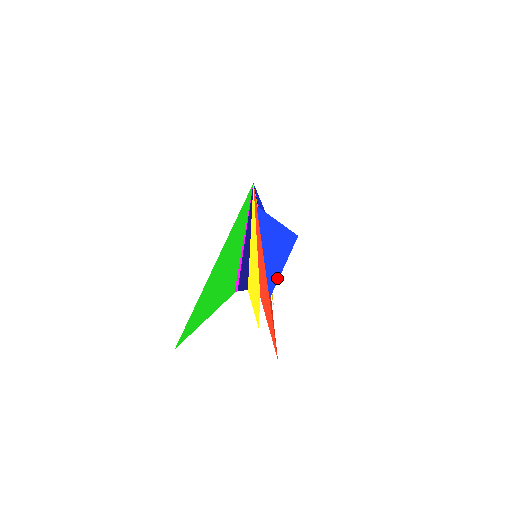
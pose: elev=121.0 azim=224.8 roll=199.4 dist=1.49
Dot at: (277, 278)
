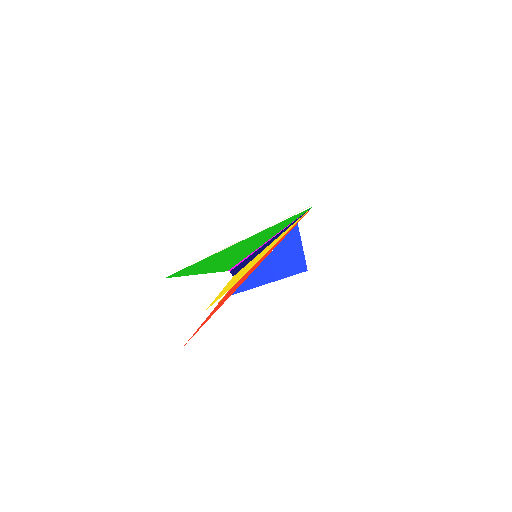
Dot at: (256, 286)
